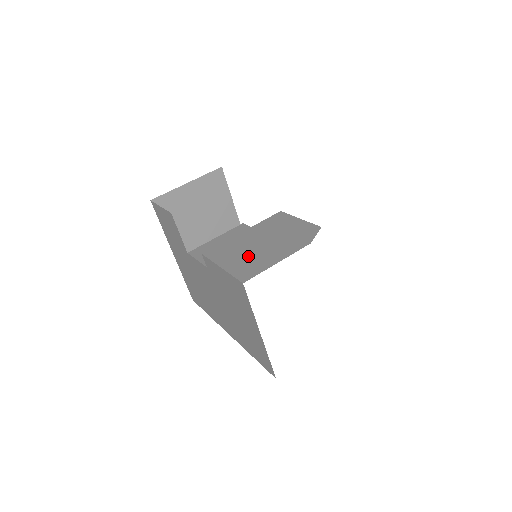
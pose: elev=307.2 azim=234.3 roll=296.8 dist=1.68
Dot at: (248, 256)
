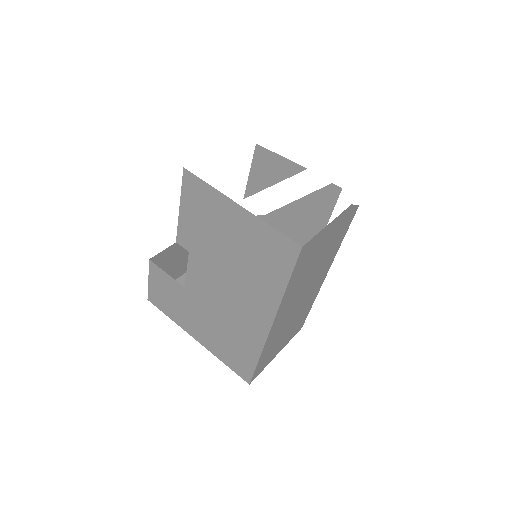
Dot at: occluded
